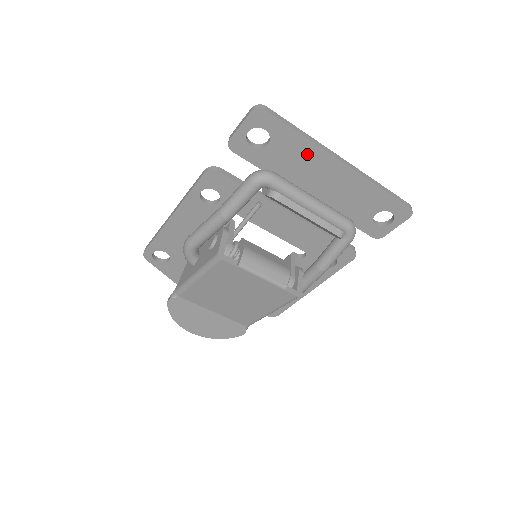
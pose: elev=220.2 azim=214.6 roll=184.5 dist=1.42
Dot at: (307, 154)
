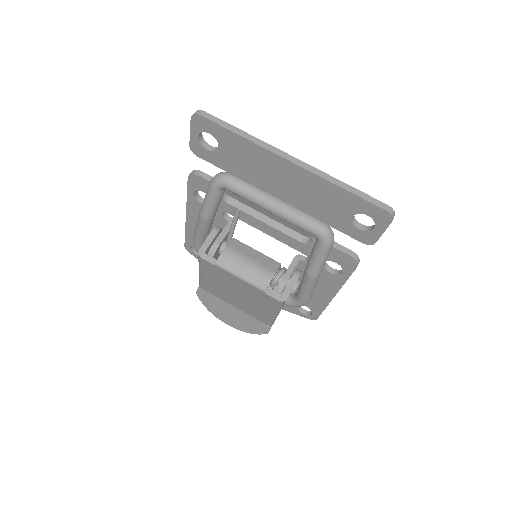
Dot at: (254, 154)
